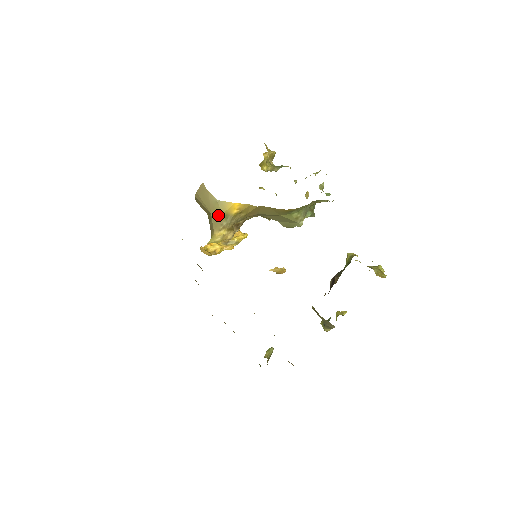
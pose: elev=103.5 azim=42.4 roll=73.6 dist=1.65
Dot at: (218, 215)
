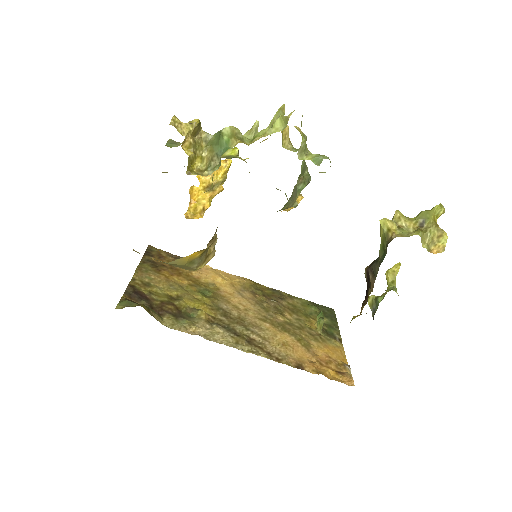
Dot at: (181, 266)
